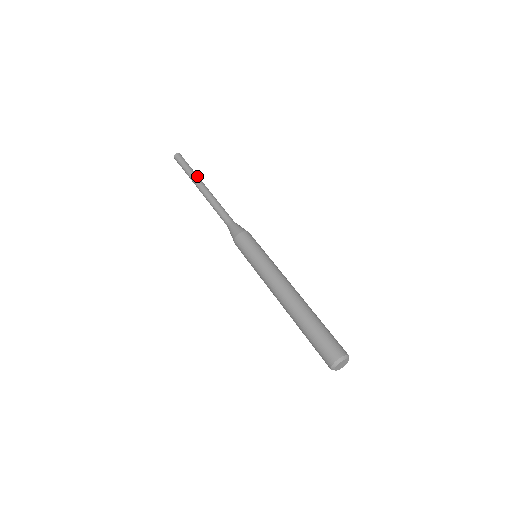
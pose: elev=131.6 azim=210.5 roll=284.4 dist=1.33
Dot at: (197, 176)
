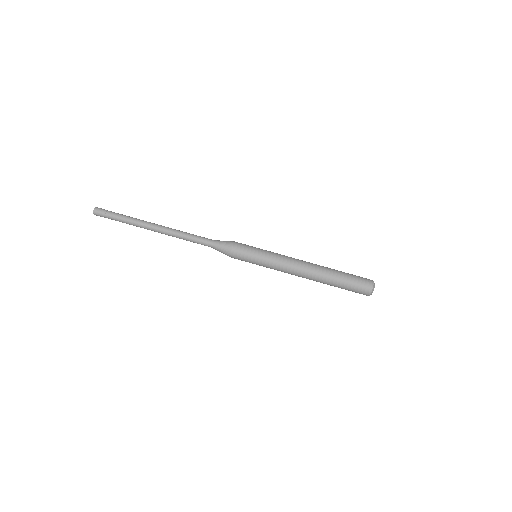
Dot at: (138, 222)
